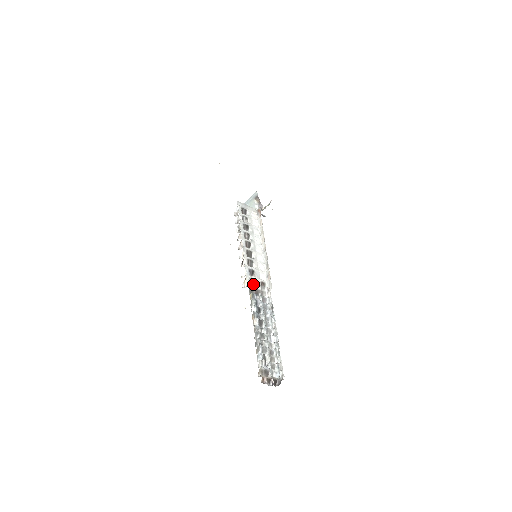
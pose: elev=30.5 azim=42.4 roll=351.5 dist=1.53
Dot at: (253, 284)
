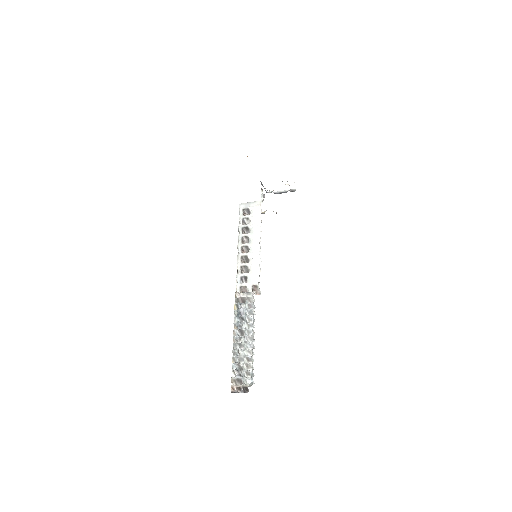
Dot at: (237, 294)
